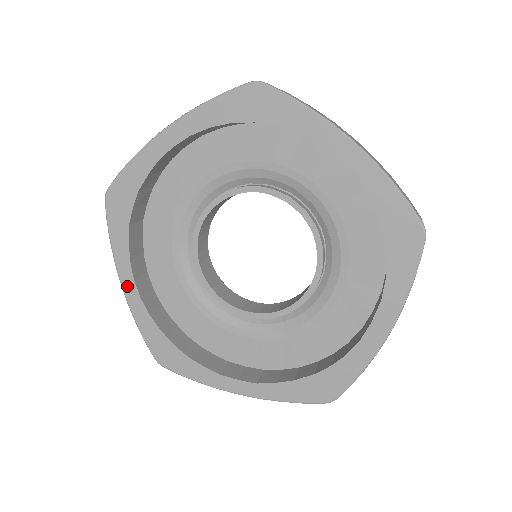
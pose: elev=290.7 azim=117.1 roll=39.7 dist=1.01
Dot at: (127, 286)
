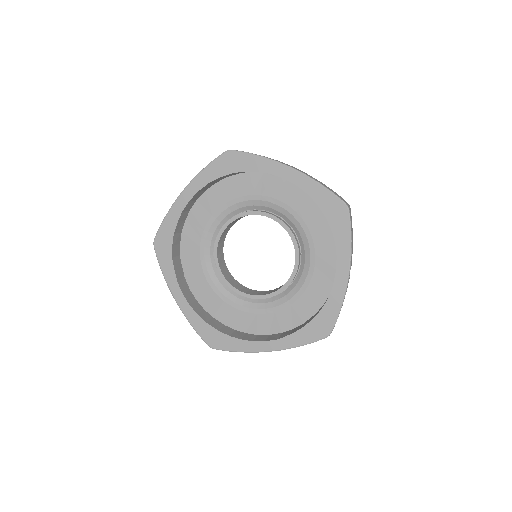
Dot at: (179, 299)
